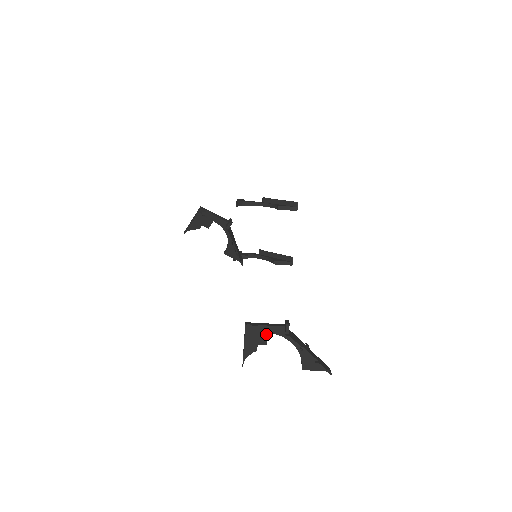
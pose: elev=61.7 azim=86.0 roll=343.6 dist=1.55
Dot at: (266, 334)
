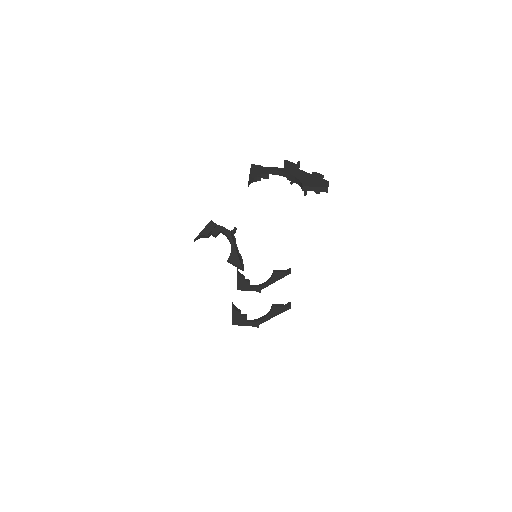
Dot at: (268, 170)
